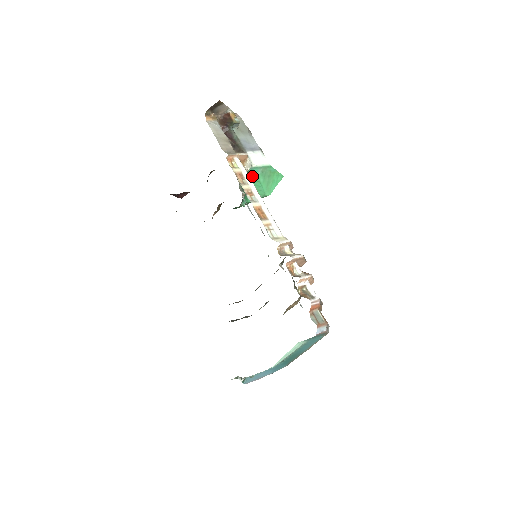
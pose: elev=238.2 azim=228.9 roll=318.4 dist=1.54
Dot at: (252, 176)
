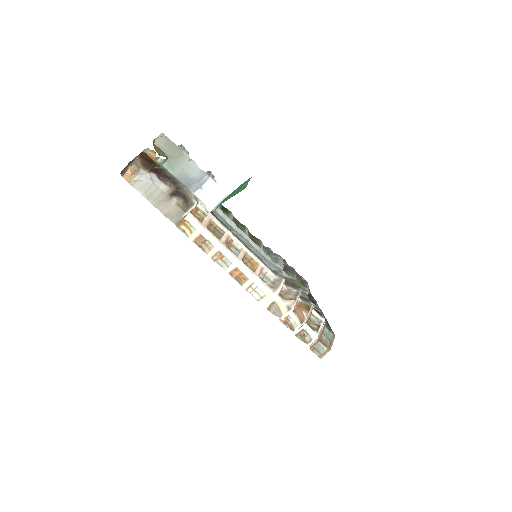
Dot at: occluded
